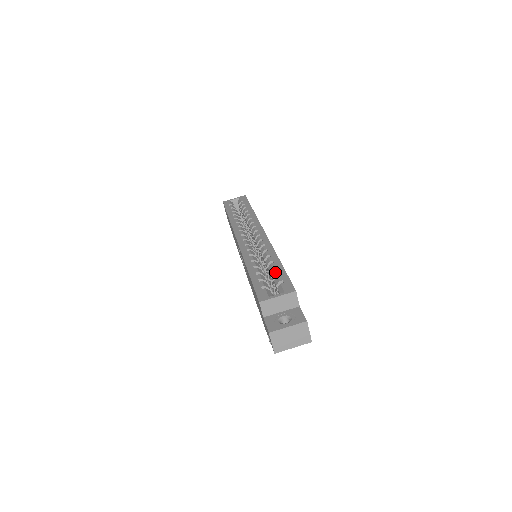
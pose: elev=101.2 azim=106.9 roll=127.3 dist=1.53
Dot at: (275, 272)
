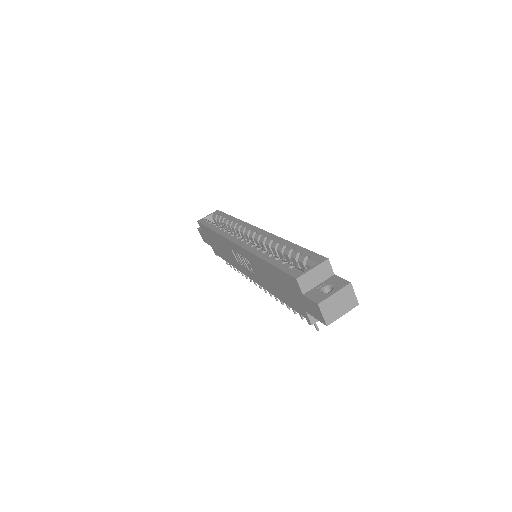
Dot at: (295, 252)
